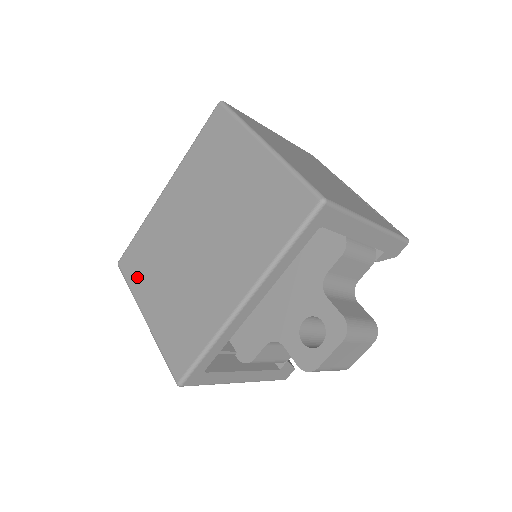
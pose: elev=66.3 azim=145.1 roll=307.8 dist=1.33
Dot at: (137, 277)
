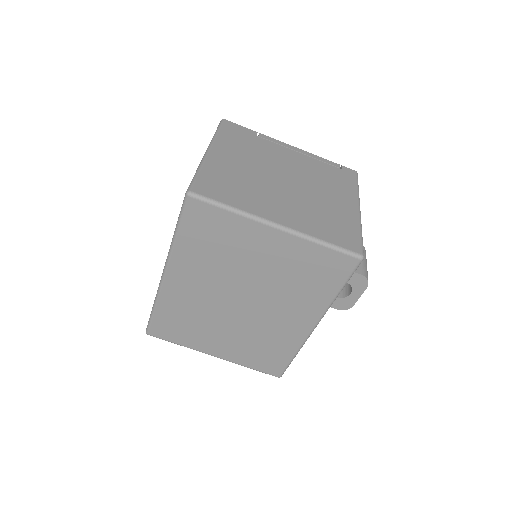
Dot at: (183, 338)
